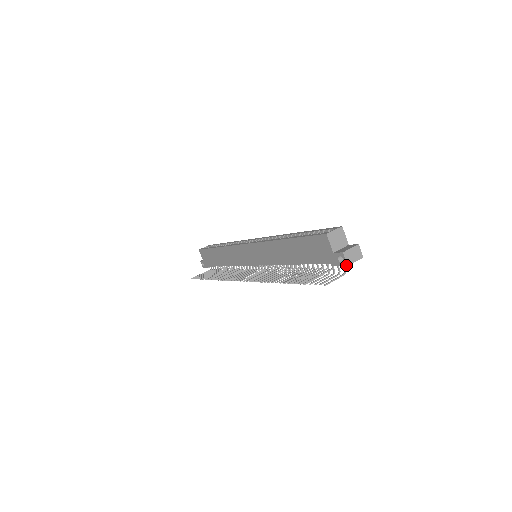
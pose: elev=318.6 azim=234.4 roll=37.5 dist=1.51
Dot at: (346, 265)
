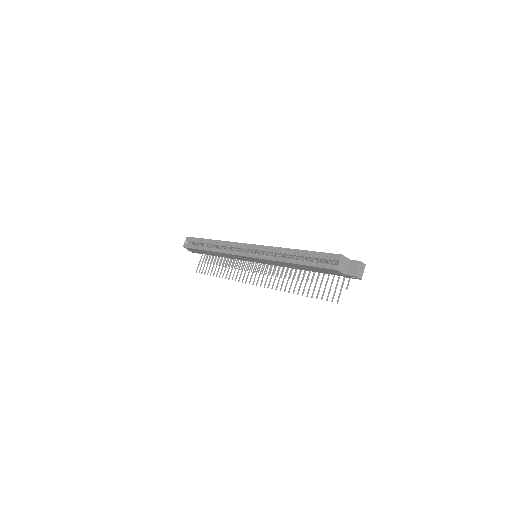
Dot at: occluded
